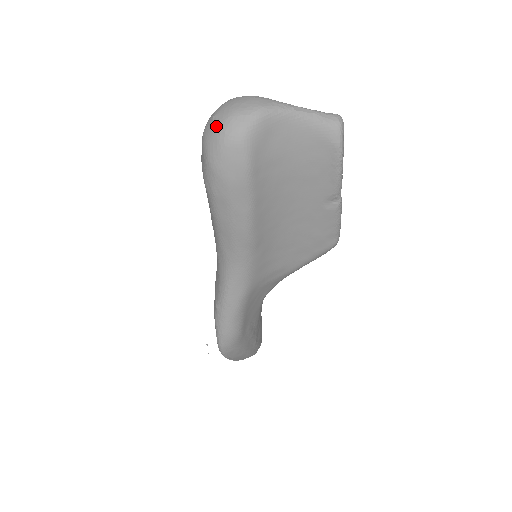
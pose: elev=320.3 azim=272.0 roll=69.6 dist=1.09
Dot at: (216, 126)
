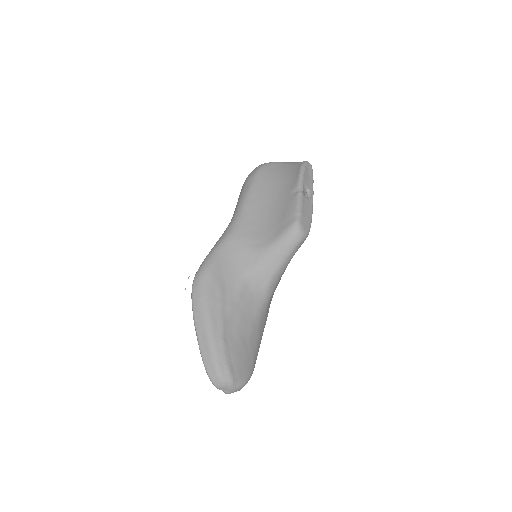
Dot at: occluded
